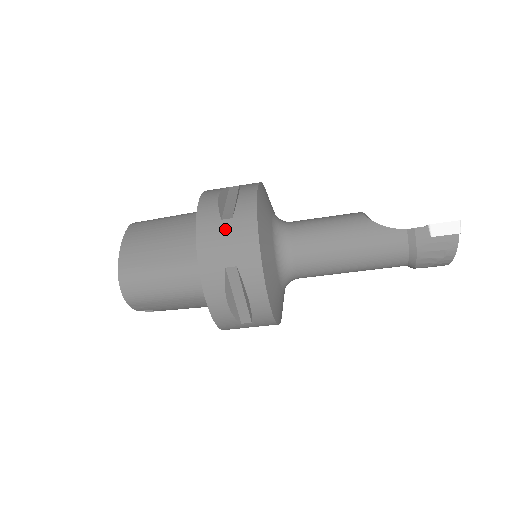
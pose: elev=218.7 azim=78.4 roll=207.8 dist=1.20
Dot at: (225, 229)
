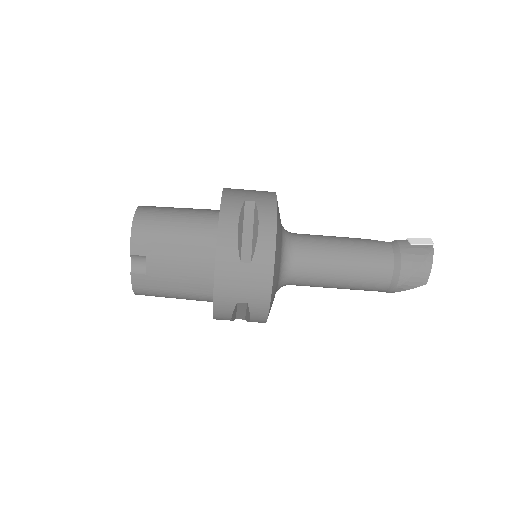
Dot at: (249, 190)
